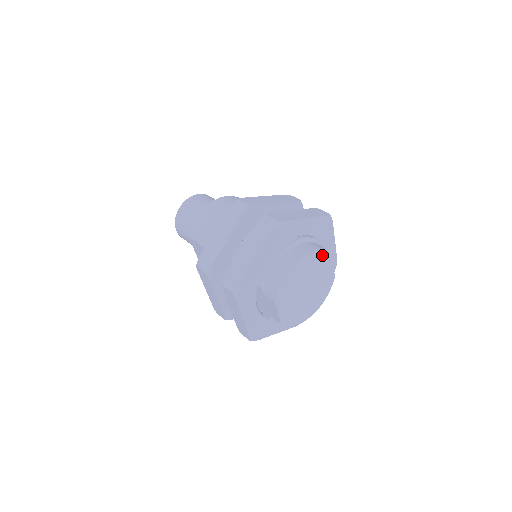
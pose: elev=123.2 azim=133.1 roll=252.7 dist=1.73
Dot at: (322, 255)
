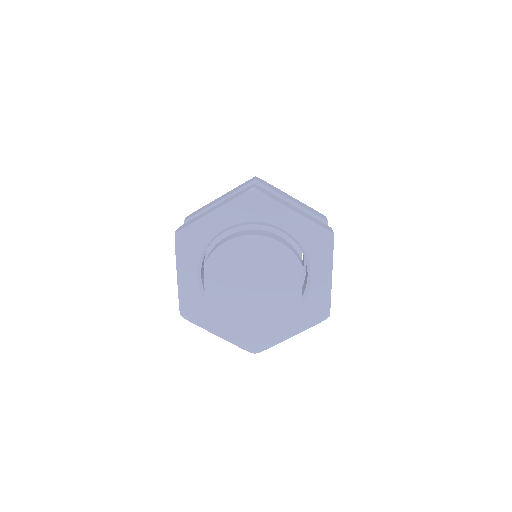
Dot at: (286, 257)
